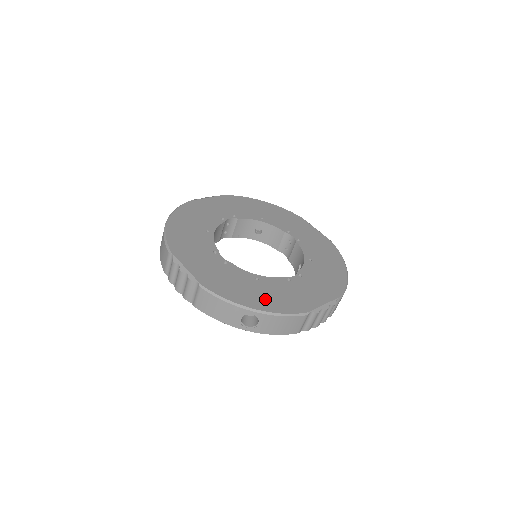
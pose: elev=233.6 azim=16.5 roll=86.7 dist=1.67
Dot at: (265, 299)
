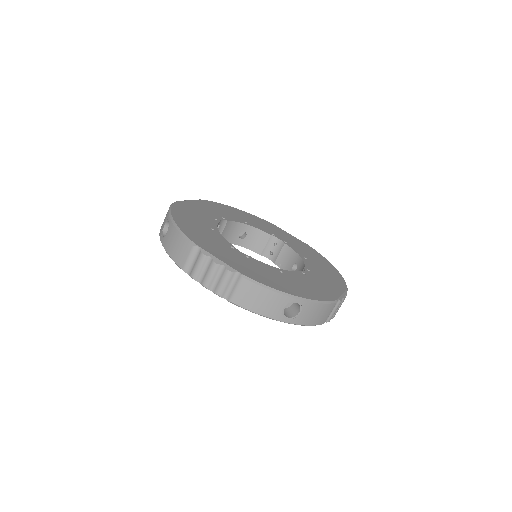
Dot at: (300, 289)
